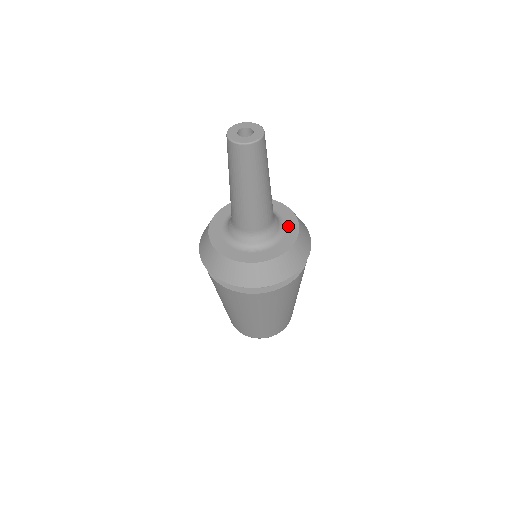
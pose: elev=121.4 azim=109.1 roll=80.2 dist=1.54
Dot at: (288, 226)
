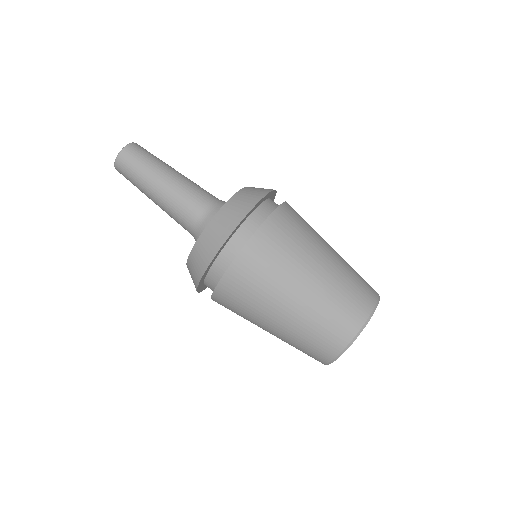
Dot at: occluded
